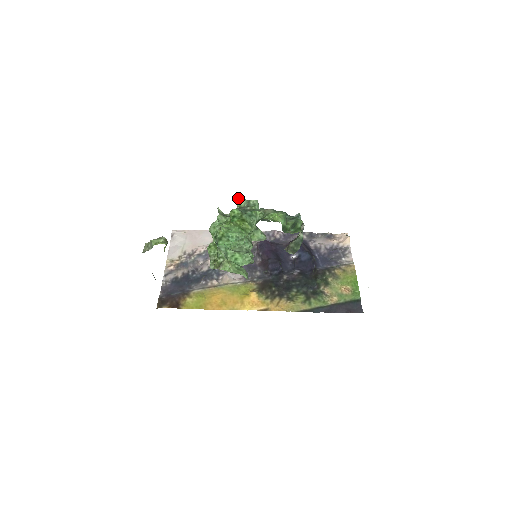
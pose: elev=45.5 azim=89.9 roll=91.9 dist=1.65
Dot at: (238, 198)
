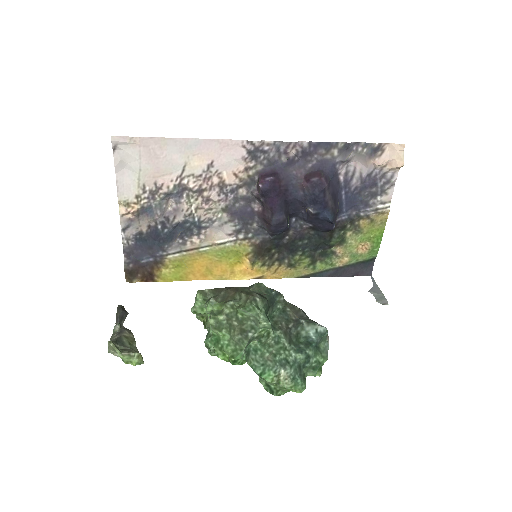
Dot at: (240, 309)
